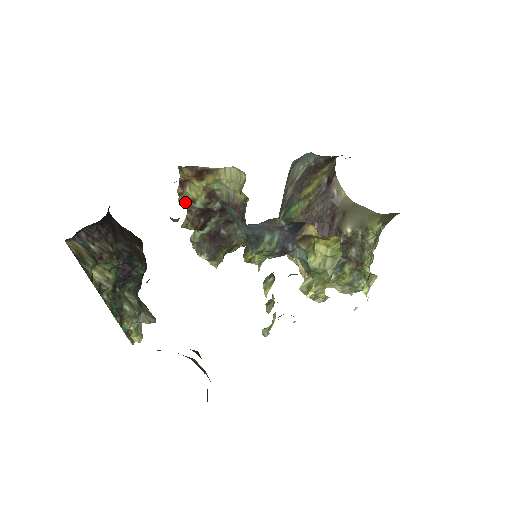
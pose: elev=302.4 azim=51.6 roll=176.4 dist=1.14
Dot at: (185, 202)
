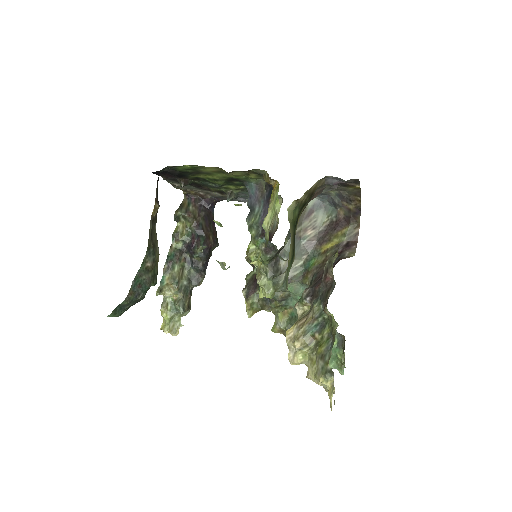
Dot at: occluded
